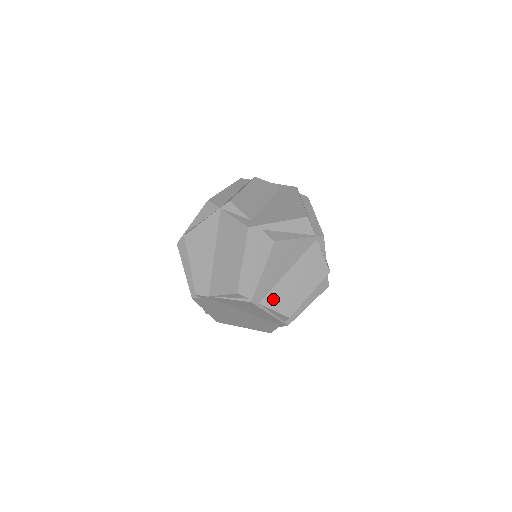
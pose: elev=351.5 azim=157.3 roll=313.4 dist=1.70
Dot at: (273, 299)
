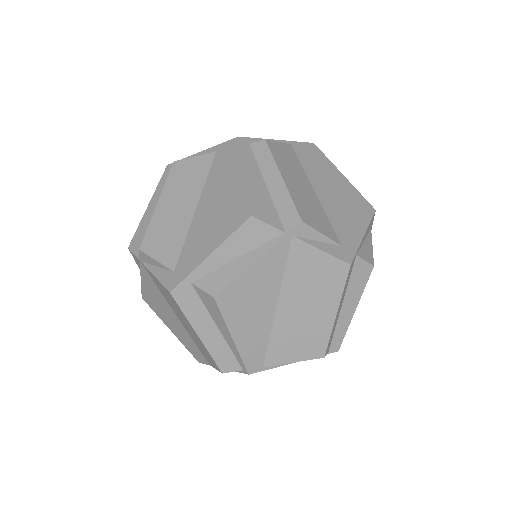
Dot at: (280, 351)
